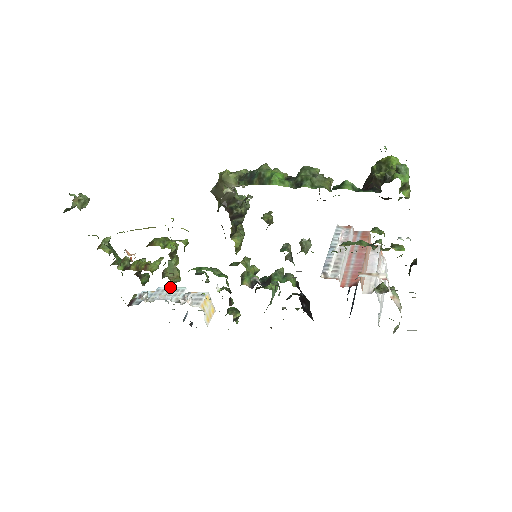
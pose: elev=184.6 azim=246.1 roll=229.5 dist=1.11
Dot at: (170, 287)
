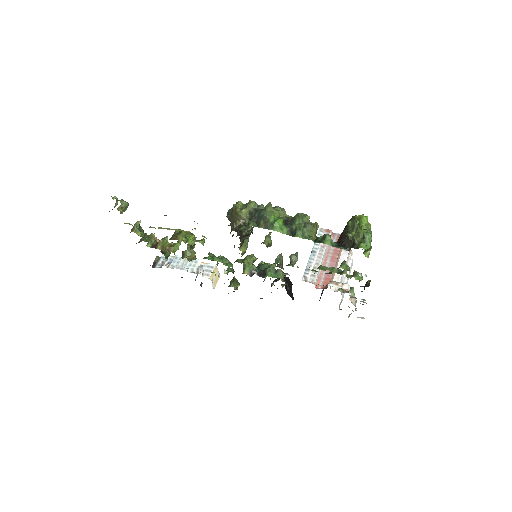
Dot at: occluded
